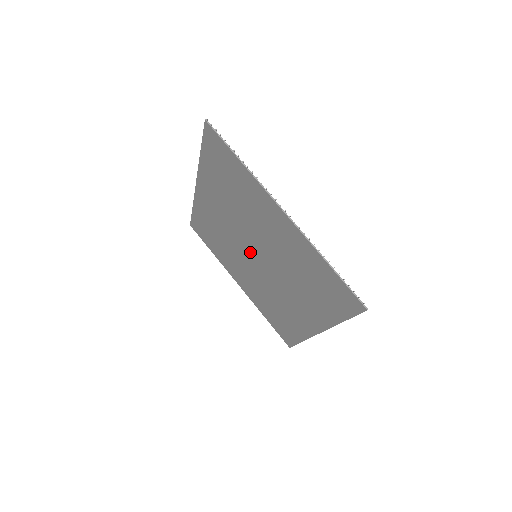
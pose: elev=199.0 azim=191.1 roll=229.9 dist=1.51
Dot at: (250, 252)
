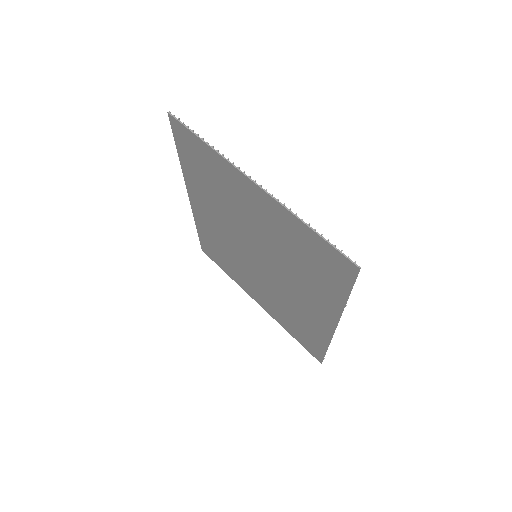
Dot at: (250, 253)
